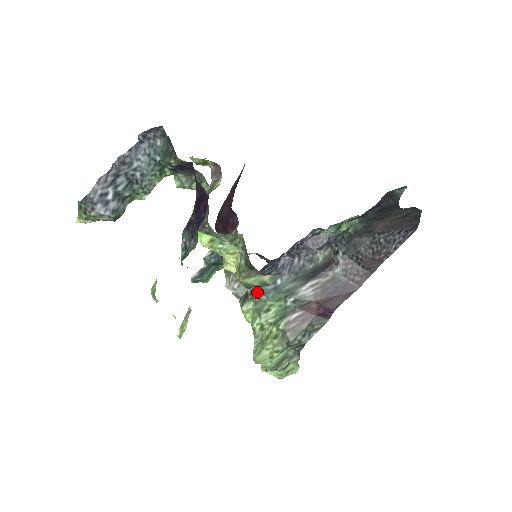
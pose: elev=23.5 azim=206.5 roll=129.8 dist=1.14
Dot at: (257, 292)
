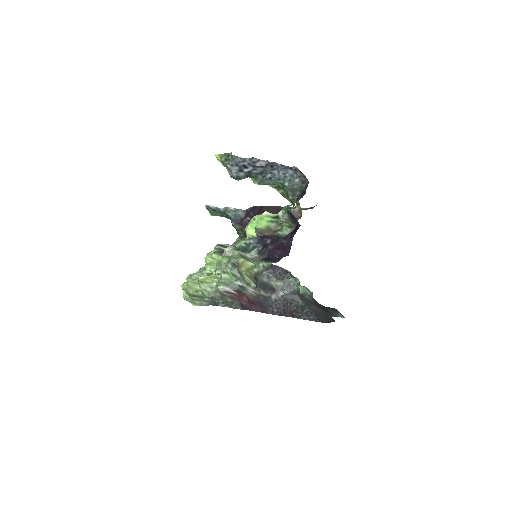
Dot at: occluded
